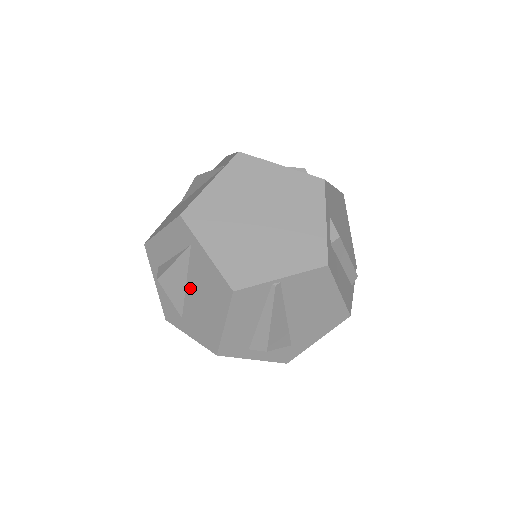
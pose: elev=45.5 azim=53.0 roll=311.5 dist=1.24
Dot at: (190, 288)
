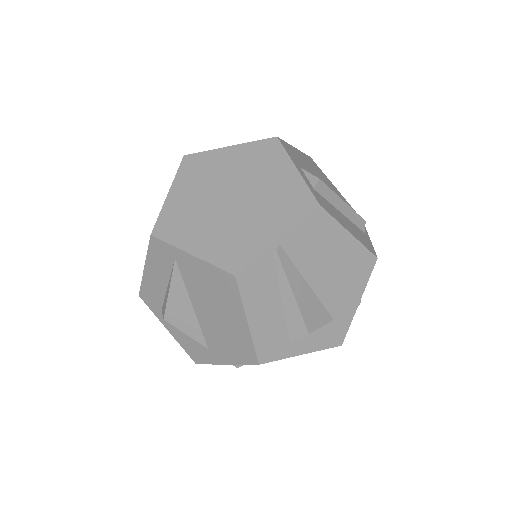
Dot at: (198, 308)
